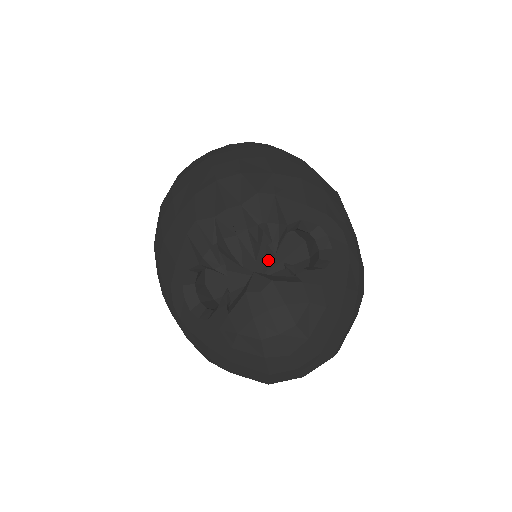
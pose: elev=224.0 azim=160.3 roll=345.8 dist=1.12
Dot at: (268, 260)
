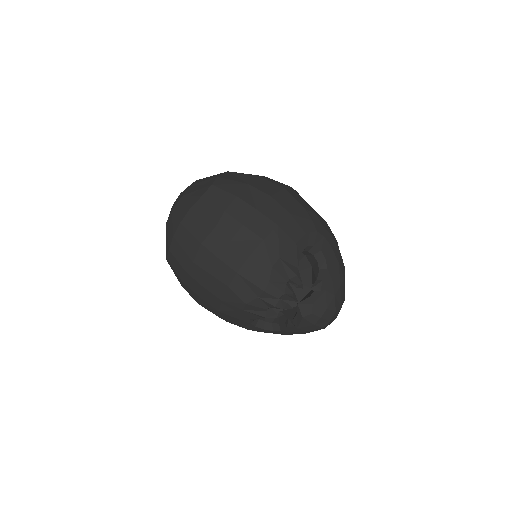
Dot at: occluded
